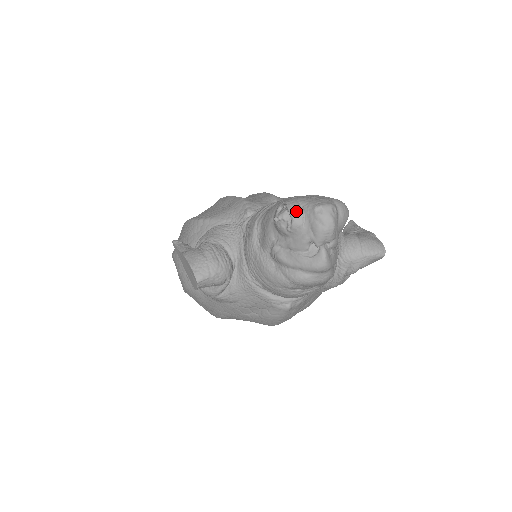
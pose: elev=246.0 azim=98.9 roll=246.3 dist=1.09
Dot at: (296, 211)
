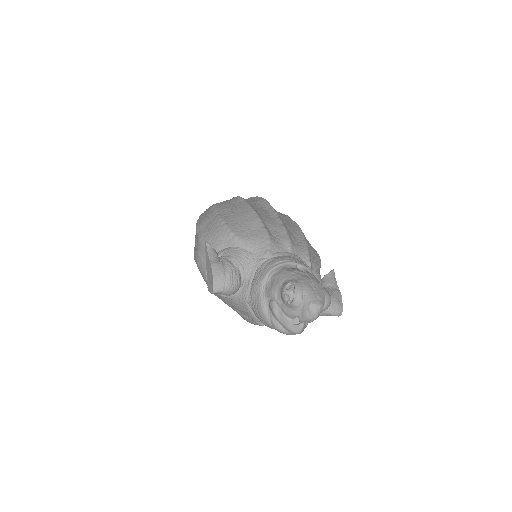
Dot at: (299, 297)
